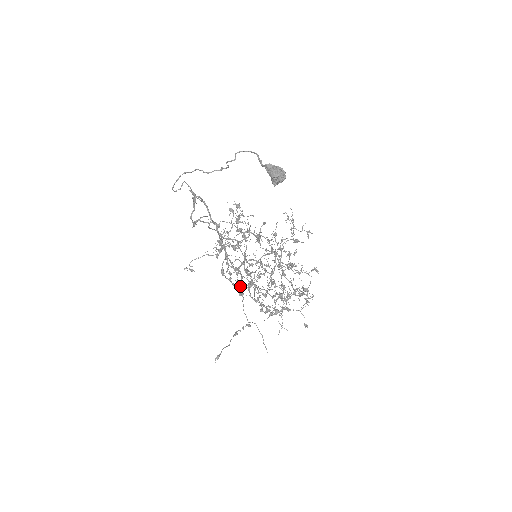
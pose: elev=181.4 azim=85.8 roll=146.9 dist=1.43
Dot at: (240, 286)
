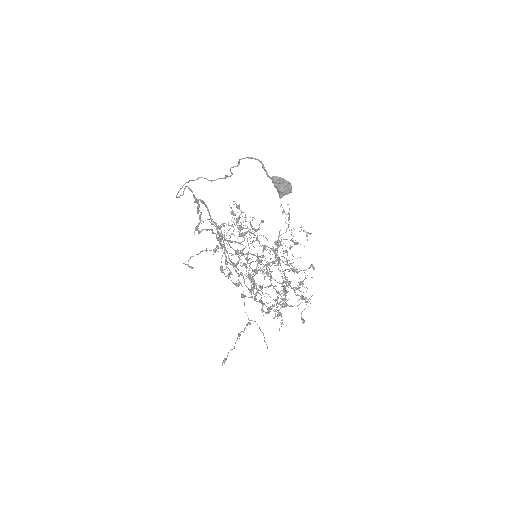
Dot at: (241, 285)
